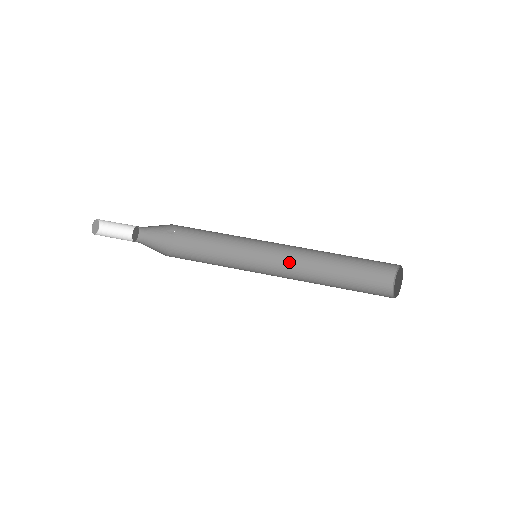
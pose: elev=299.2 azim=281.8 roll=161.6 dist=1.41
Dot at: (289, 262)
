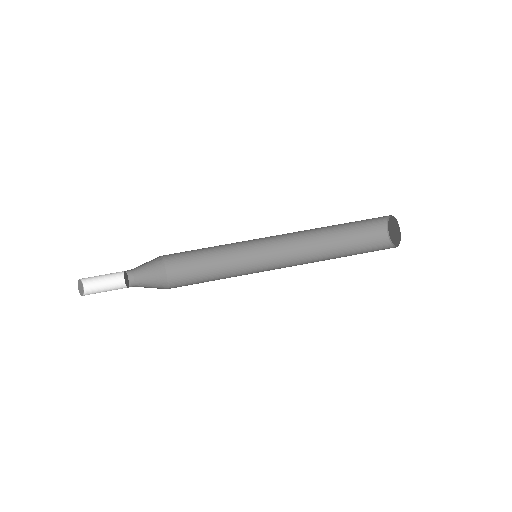
Dot at: (286, 243)
